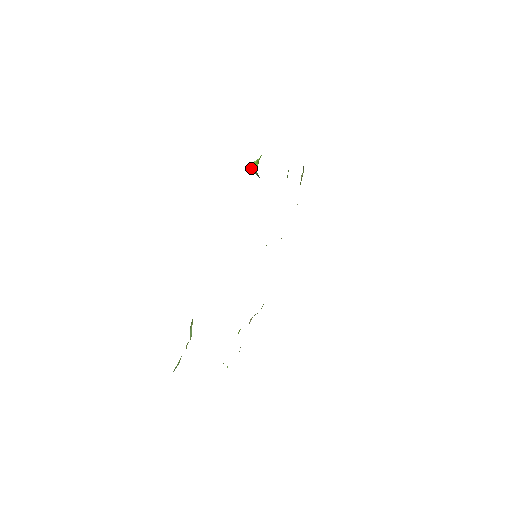
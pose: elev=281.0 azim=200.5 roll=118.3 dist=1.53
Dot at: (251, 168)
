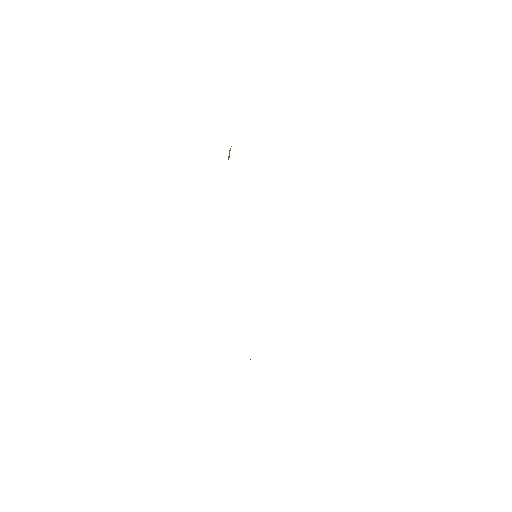
Dot at: (228, 157)
